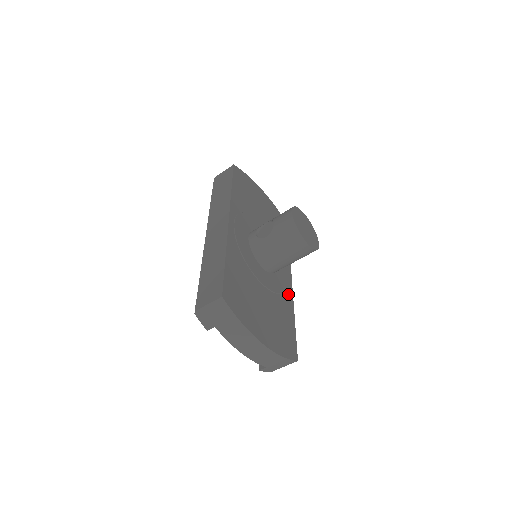
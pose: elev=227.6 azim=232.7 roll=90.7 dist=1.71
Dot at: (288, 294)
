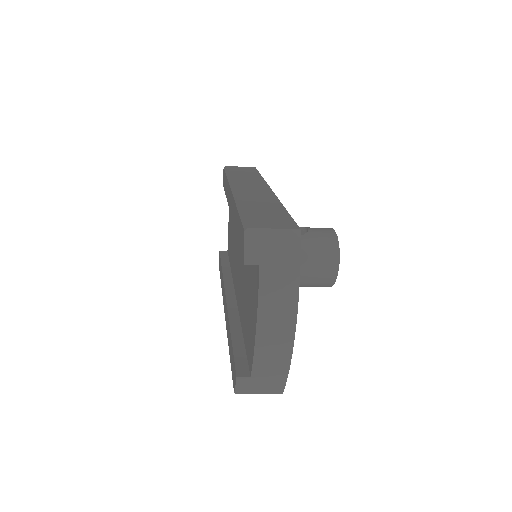
Dot at: occluded
